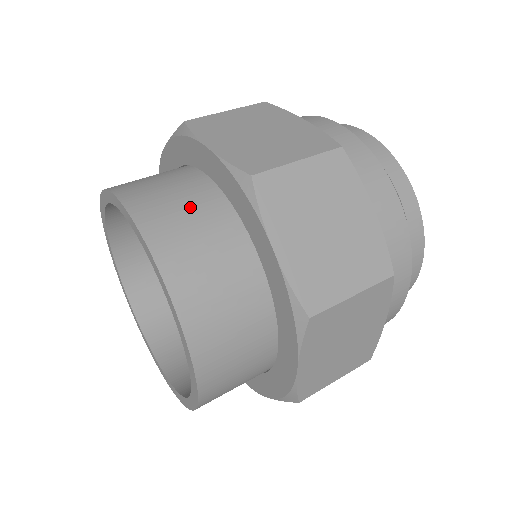
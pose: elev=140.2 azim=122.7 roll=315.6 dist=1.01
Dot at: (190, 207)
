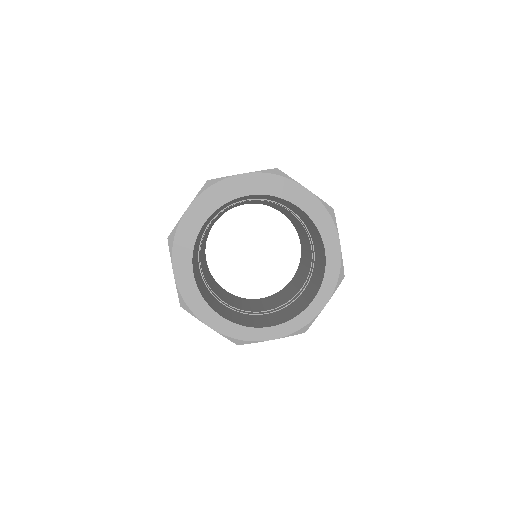
Dot at: occluded
